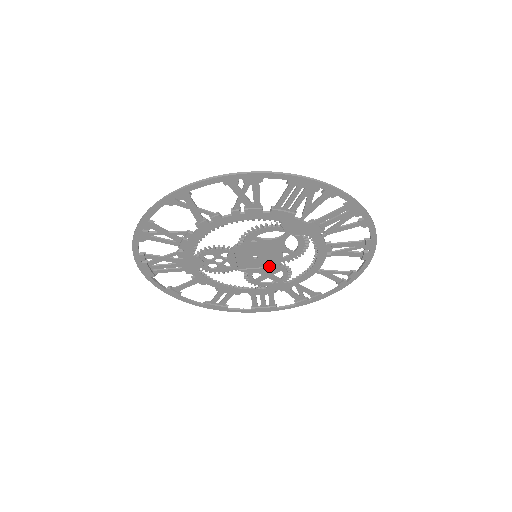
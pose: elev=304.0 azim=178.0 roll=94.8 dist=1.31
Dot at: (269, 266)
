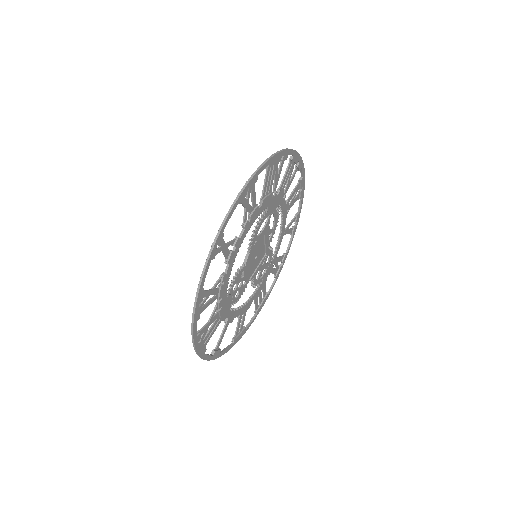
Dot at: (262, 258)
